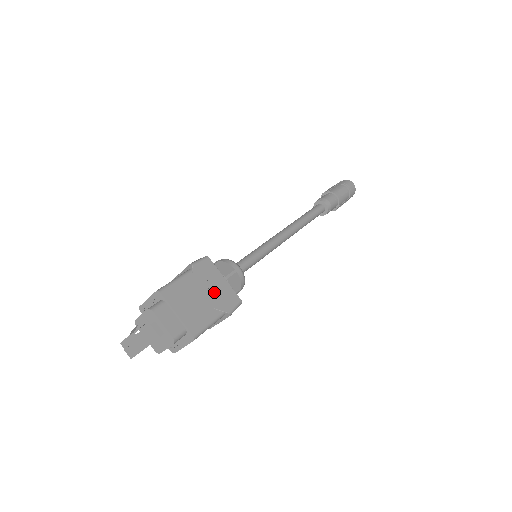
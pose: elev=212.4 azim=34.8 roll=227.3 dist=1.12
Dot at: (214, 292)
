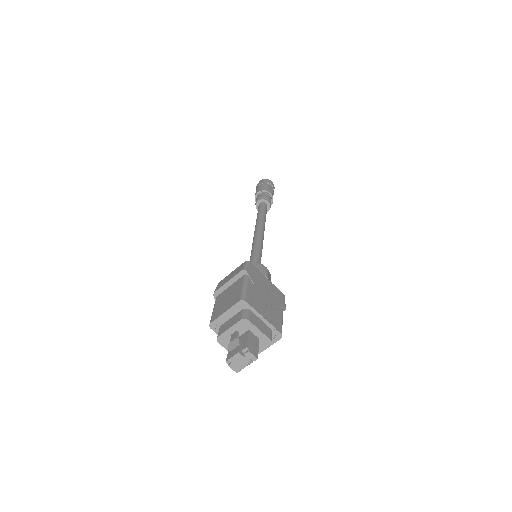
Dot at: (269, 292)
